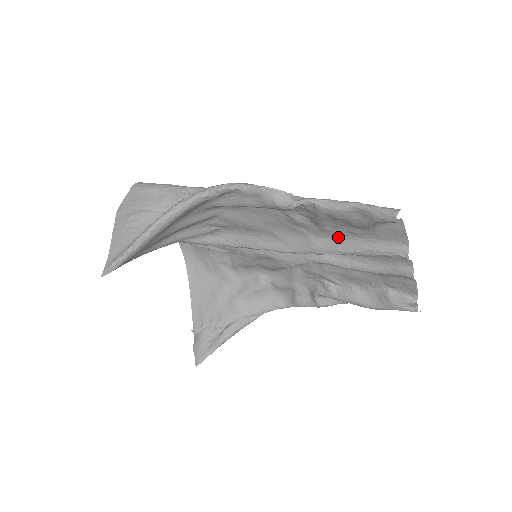
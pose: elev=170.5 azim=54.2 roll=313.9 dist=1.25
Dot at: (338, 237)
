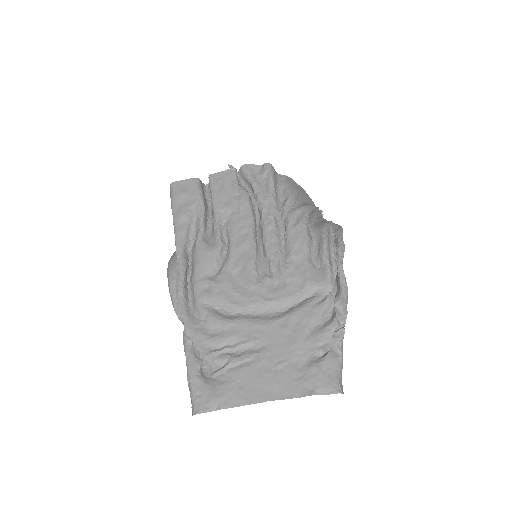
Dot at: (236, 338)
